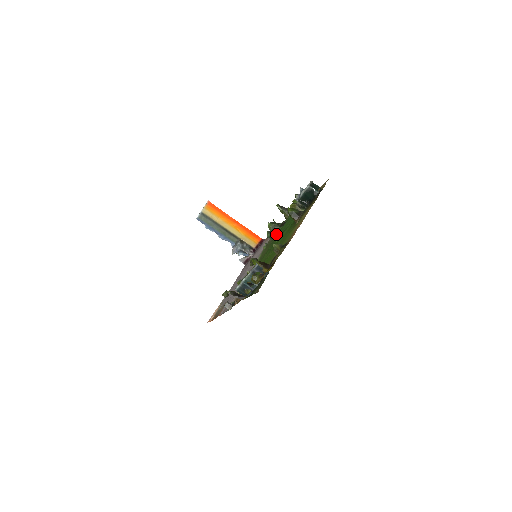
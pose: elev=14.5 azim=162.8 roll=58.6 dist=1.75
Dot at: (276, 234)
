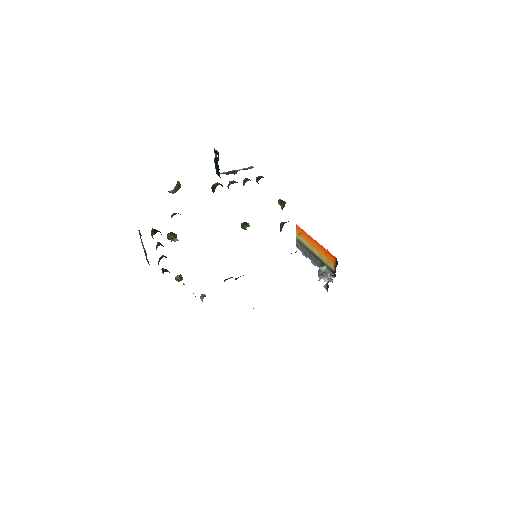
Dot at: occluded
